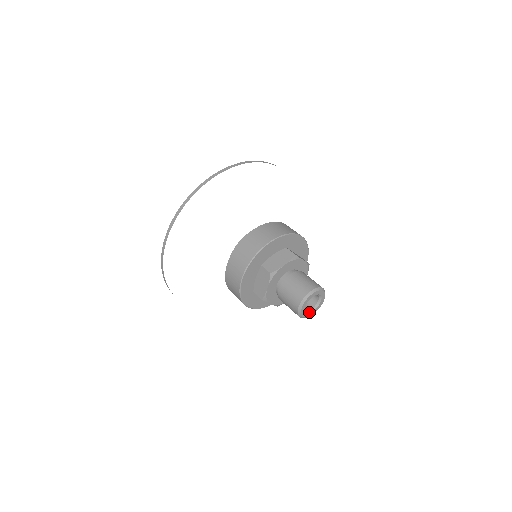
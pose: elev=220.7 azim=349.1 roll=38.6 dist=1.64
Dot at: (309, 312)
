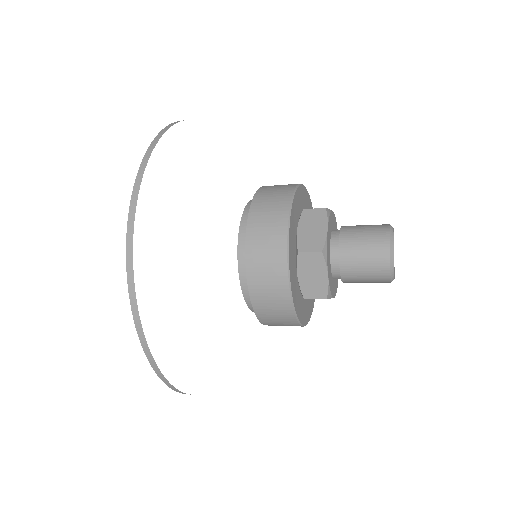
Dot at: occluded
